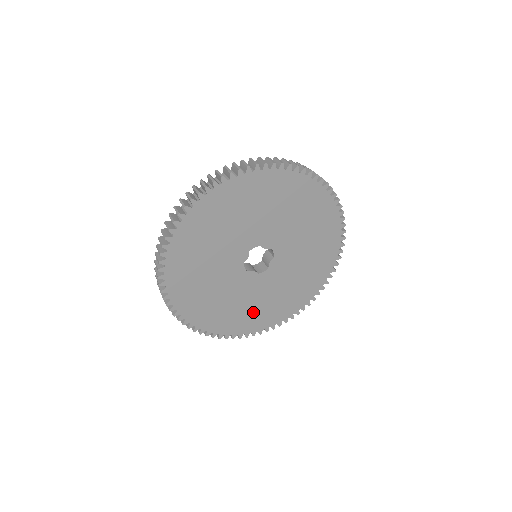
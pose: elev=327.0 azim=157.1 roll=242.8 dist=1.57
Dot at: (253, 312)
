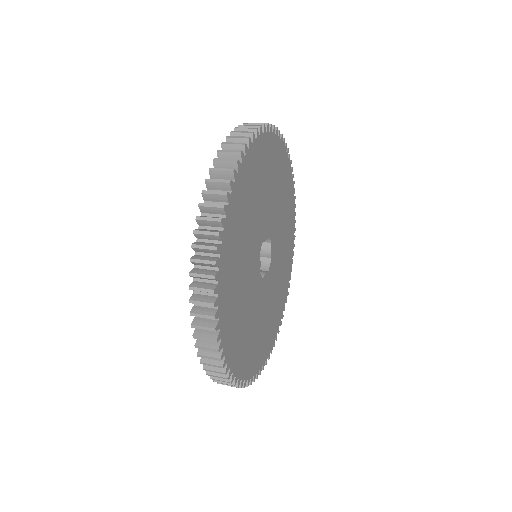
Dot at: (274, 312)
